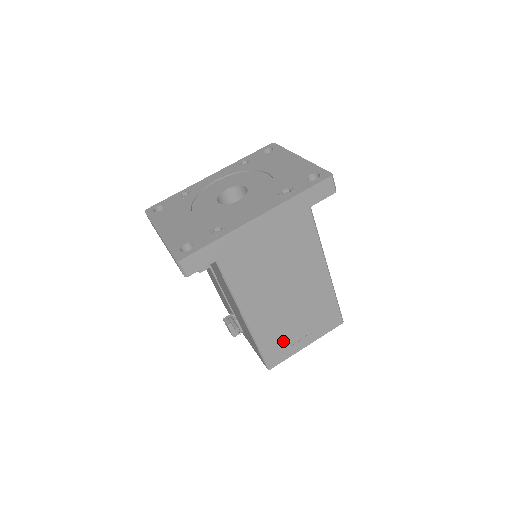
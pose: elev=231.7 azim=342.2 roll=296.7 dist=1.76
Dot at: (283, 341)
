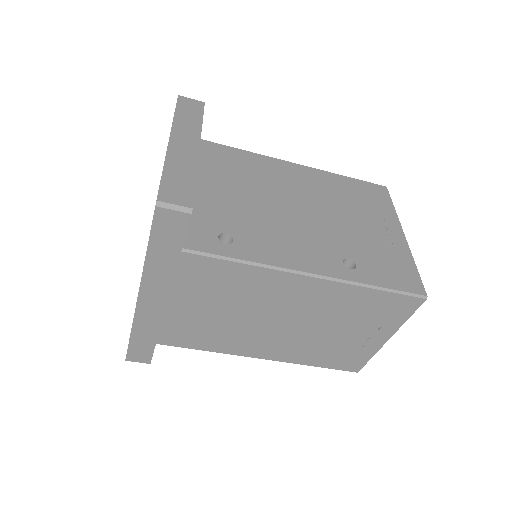
Dot at: (341, 350)
